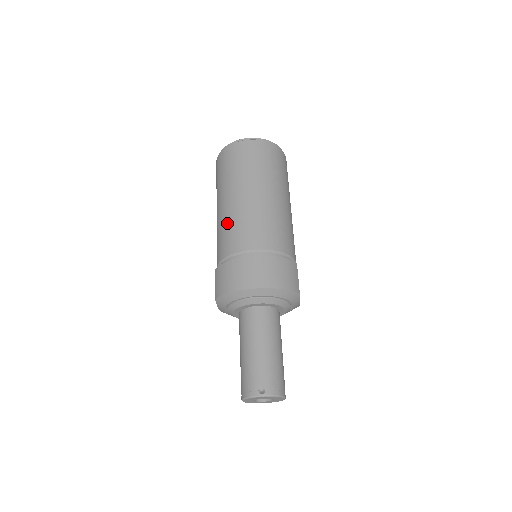
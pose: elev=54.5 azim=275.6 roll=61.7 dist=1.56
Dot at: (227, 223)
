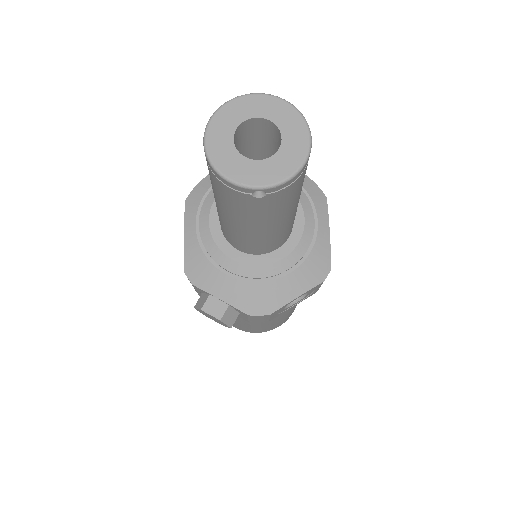
Dot at: occluded
